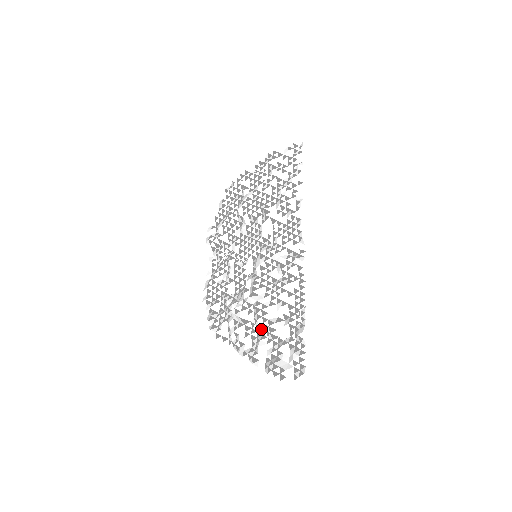
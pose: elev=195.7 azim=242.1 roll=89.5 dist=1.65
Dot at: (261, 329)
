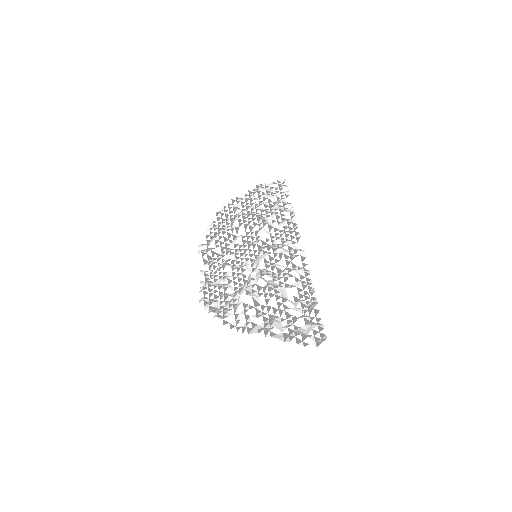
Dot at: (273, 309)
